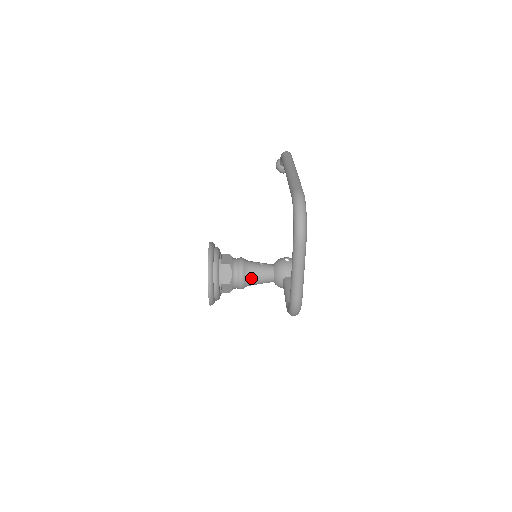
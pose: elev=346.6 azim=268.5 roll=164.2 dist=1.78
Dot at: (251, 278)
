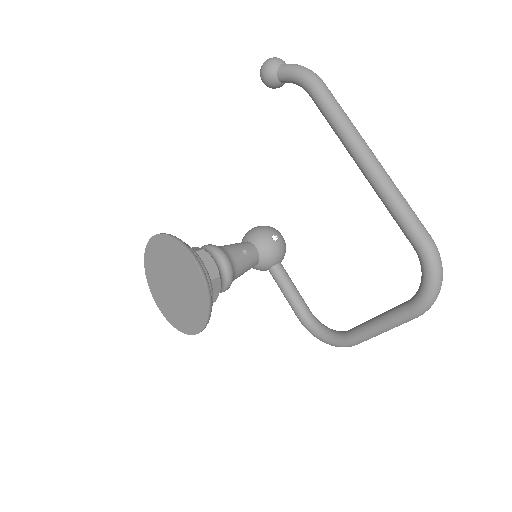
Dot at: (236, 278)
